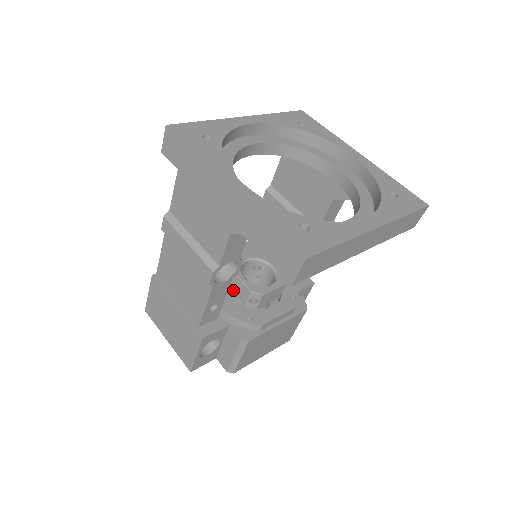
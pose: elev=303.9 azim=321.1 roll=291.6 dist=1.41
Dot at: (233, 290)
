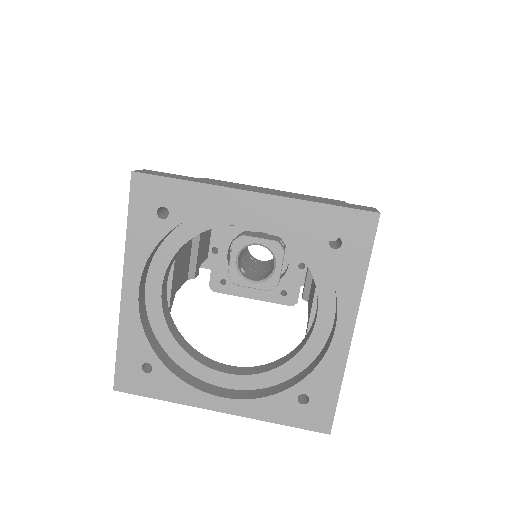
Dot at: occluded
